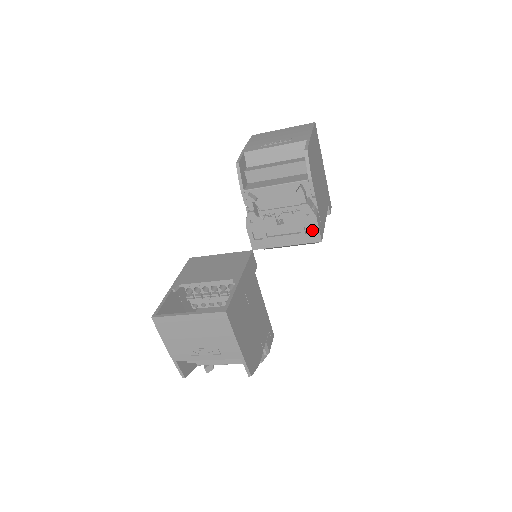
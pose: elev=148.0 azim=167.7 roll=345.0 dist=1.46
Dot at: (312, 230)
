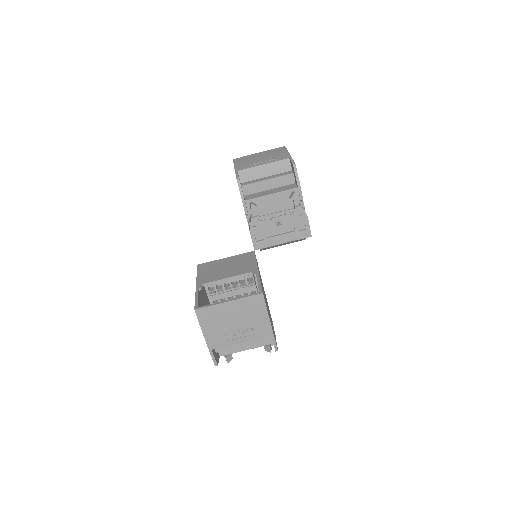
Dot at: (303, 228)
